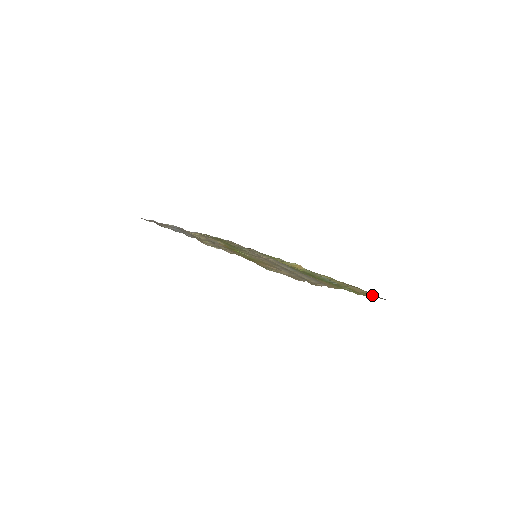
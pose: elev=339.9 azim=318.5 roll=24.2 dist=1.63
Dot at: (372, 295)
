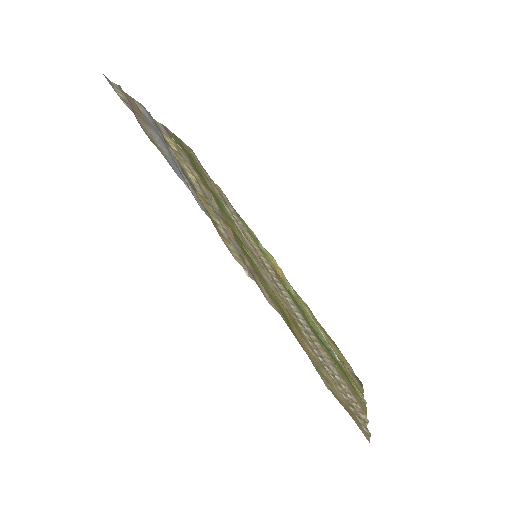
Dot at: (353, 372)
